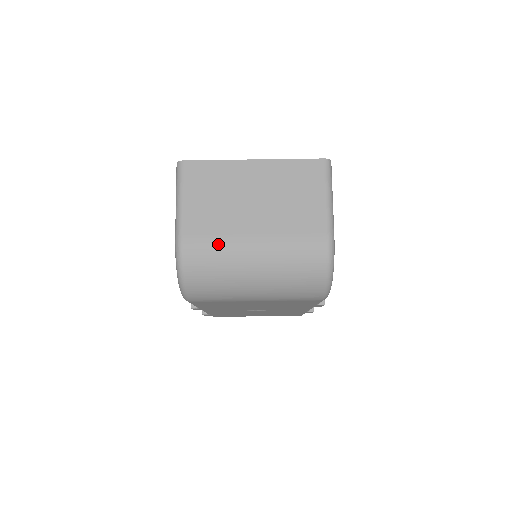
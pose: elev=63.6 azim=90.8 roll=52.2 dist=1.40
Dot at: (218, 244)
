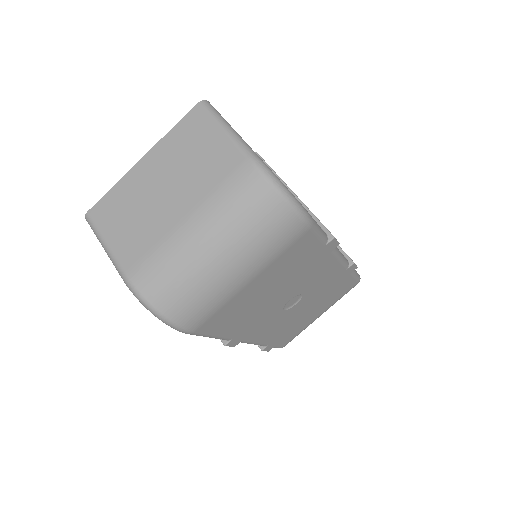
Dot at: (159, 253)
